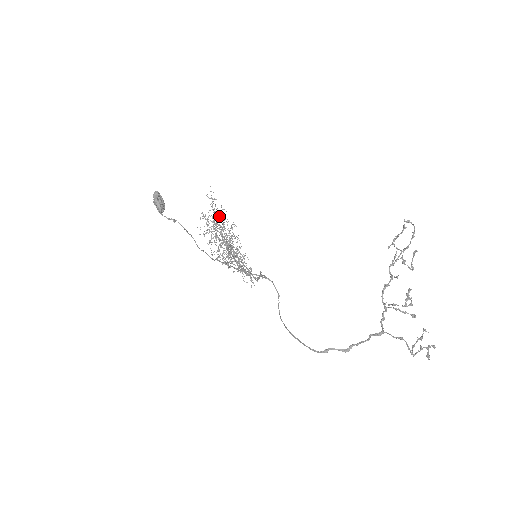
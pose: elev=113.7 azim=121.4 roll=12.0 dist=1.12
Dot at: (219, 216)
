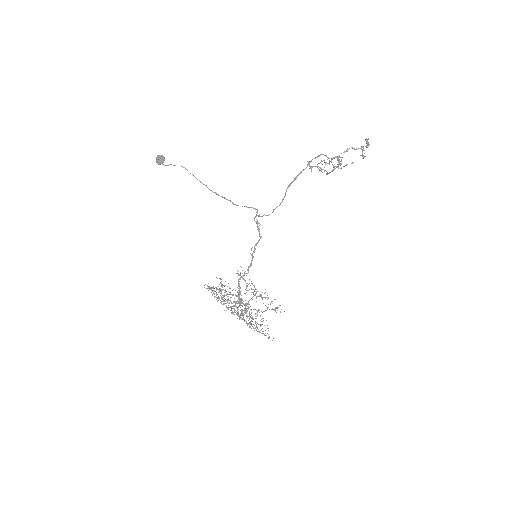
Dot at: (222, 299)
